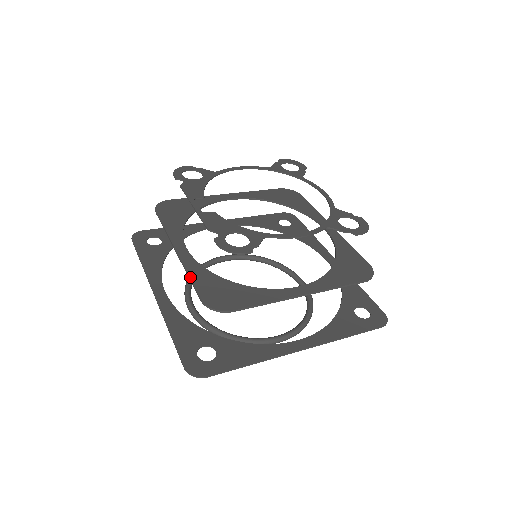
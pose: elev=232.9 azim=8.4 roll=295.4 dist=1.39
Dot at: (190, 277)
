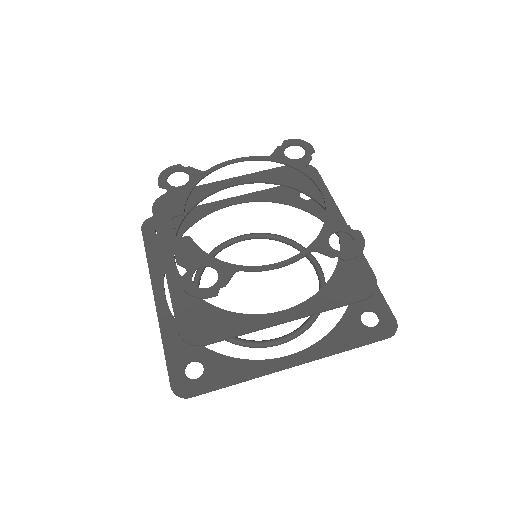
Dot at: (171, 301)
